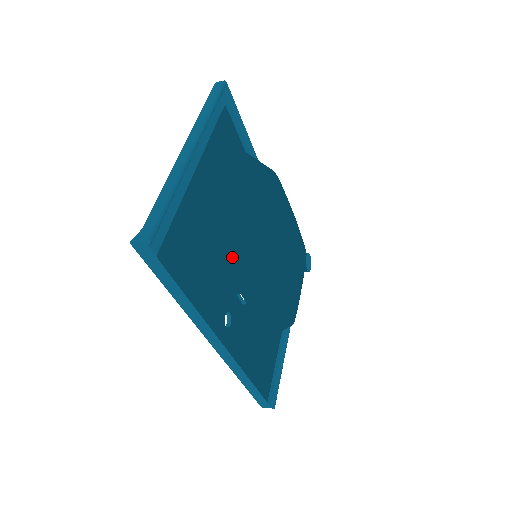
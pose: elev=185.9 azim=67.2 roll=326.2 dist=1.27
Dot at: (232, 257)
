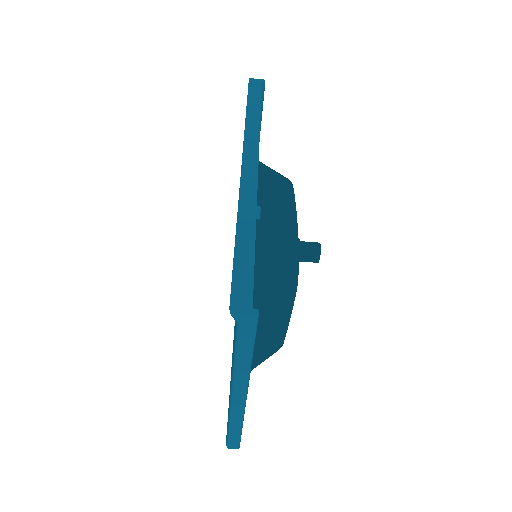
Dot at: (269, 181)
